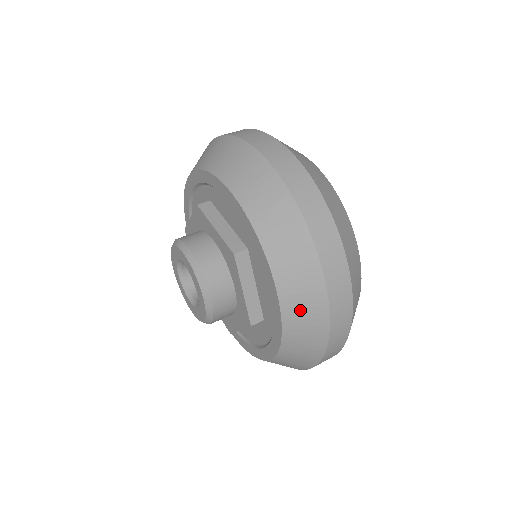
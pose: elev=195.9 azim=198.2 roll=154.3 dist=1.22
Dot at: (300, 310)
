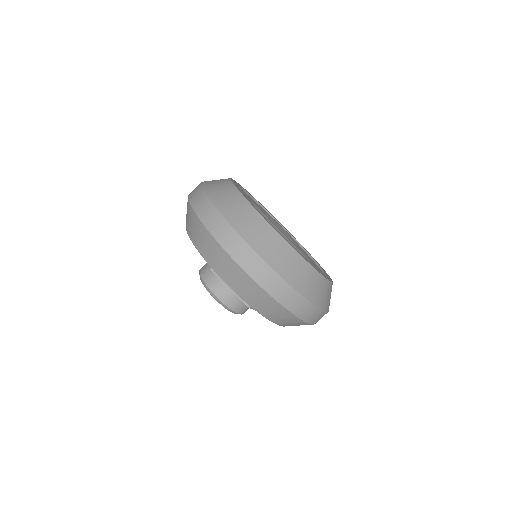
Dot at: (246, 291)
